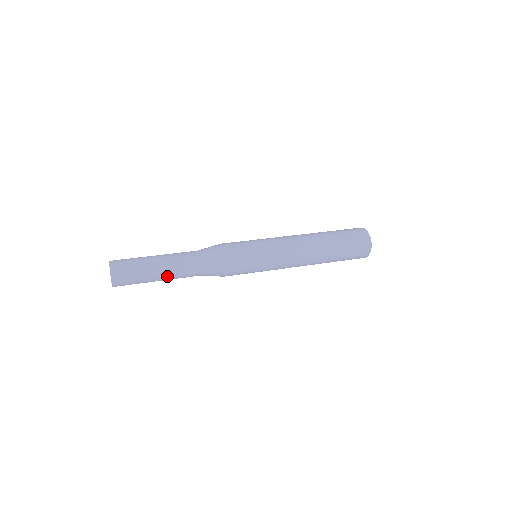
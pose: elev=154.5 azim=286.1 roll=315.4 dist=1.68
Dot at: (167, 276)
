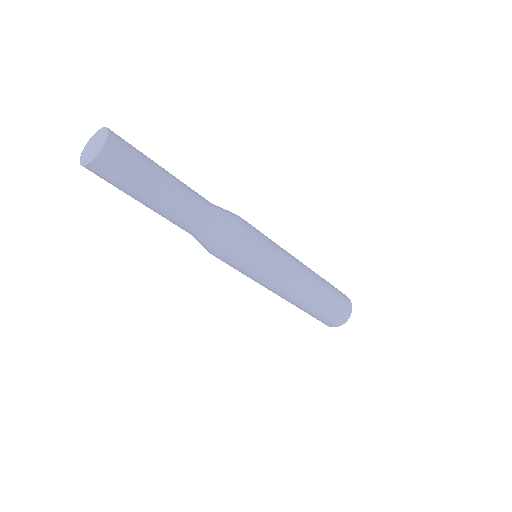
Dot at: (178, 183)
